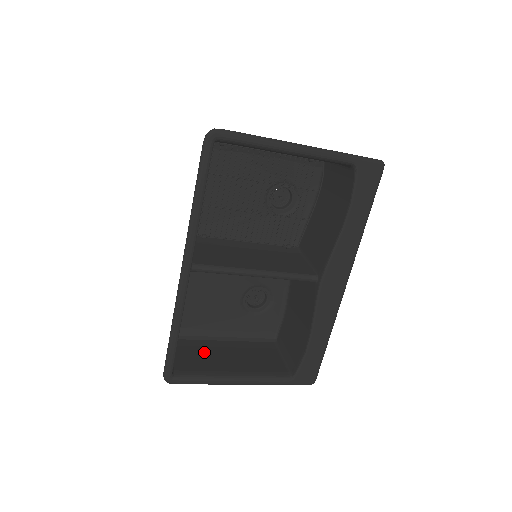
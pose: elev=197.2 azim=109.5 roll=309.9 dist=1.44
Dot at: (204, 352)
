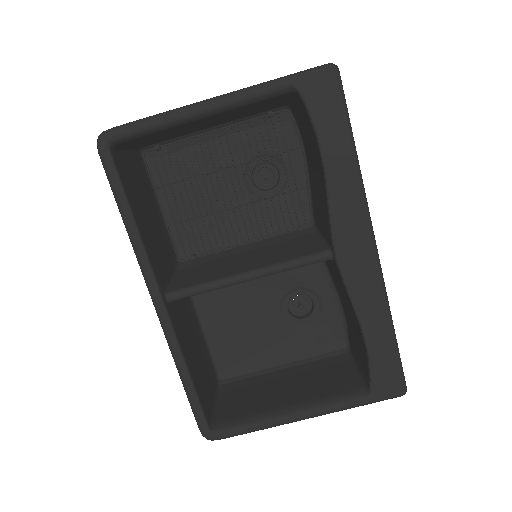
Dot at: (255, 390)
